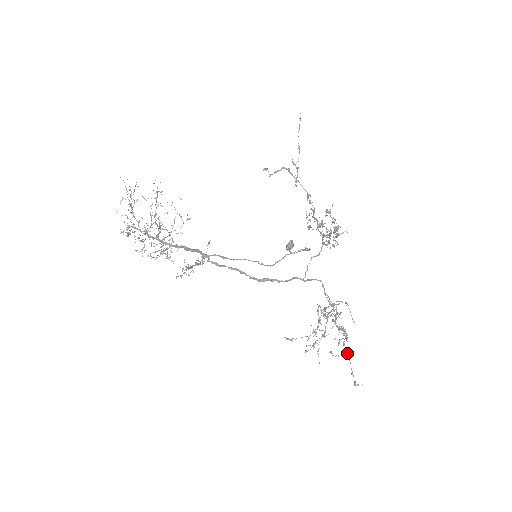
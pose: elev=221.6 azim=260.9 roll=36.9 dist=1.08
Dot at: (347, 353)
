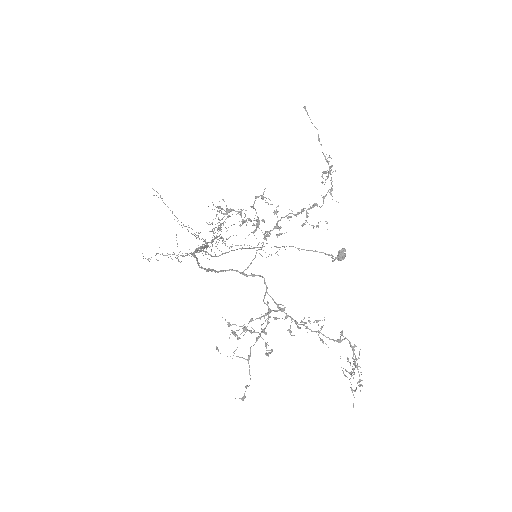
Dot at: (248, 359)
